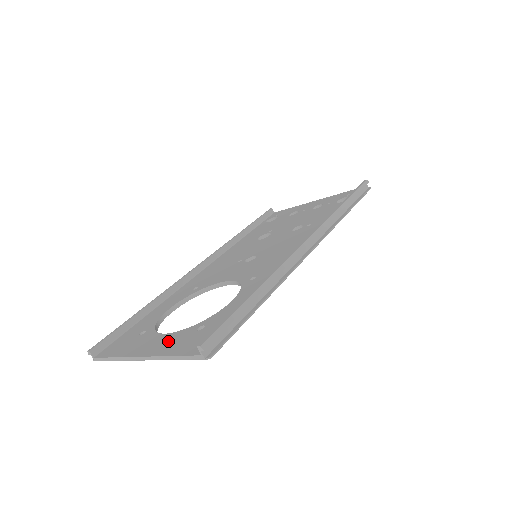
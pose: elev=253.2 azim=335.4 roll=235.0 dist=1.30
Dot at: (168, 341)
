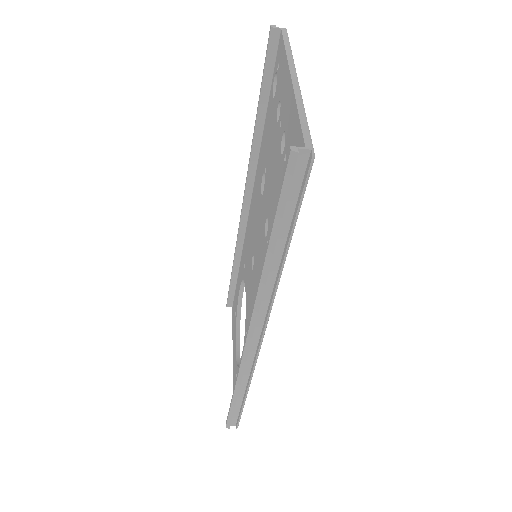
Dot at: (234, 364)
